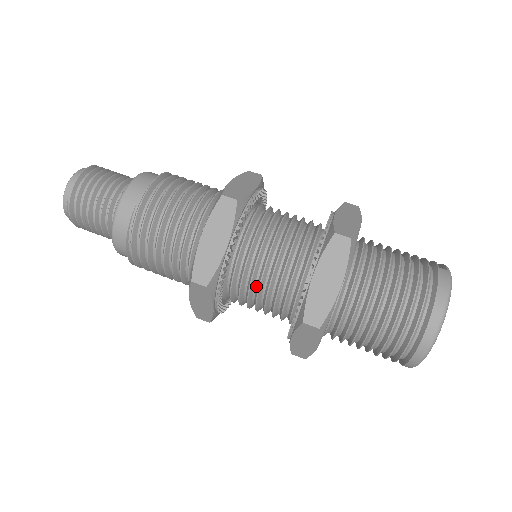
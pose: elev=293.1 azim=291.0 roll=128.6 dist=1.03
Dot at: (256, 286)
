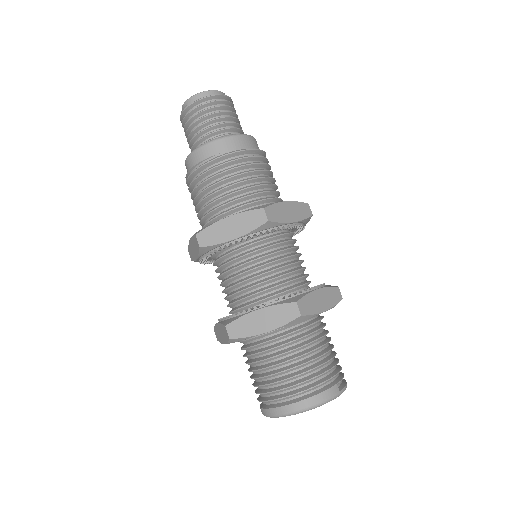
Dot at: (230, 275)
